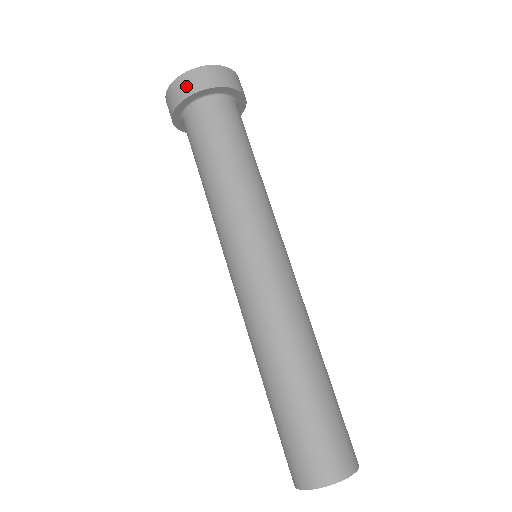
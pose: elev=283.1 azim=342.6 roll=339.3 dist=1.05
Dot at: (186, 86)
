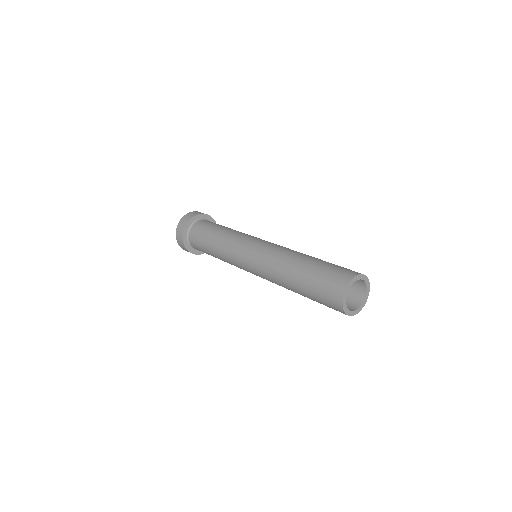
Dot at: (195, 213)
